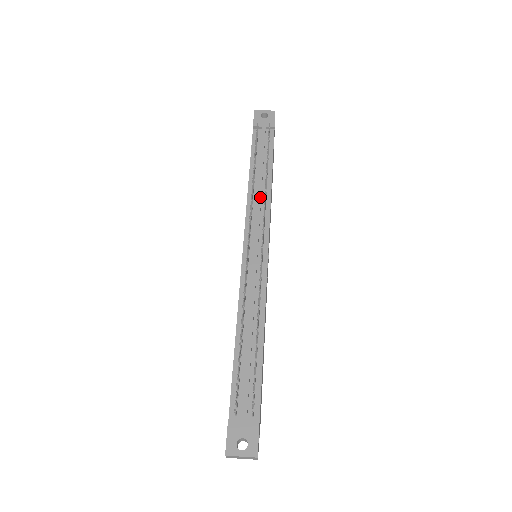
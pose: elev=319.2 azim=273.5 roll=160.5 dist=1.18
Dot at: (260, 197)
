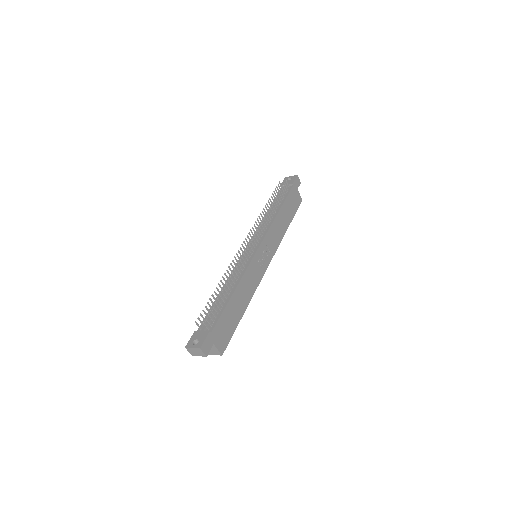
Dot at: occluded
